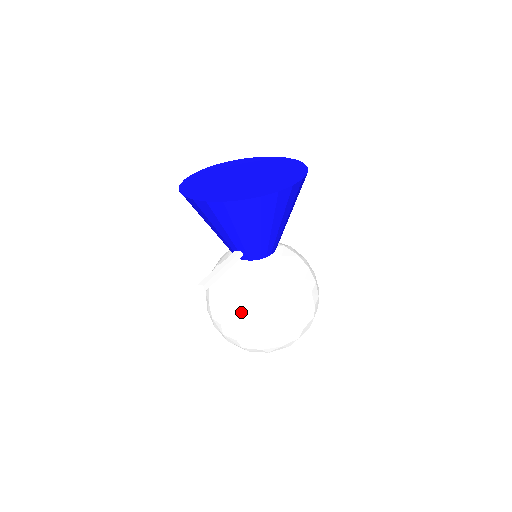
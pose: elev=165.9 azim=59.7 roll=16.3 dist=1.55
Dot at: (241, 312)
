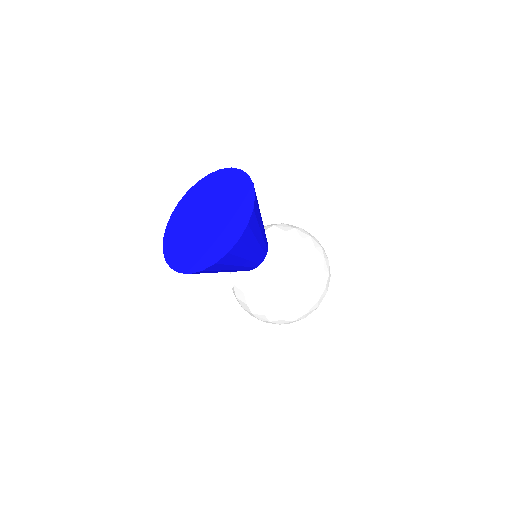
Dot at: (258, 312)
